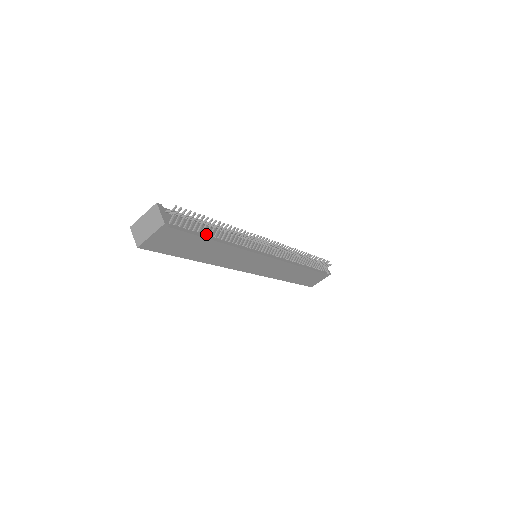
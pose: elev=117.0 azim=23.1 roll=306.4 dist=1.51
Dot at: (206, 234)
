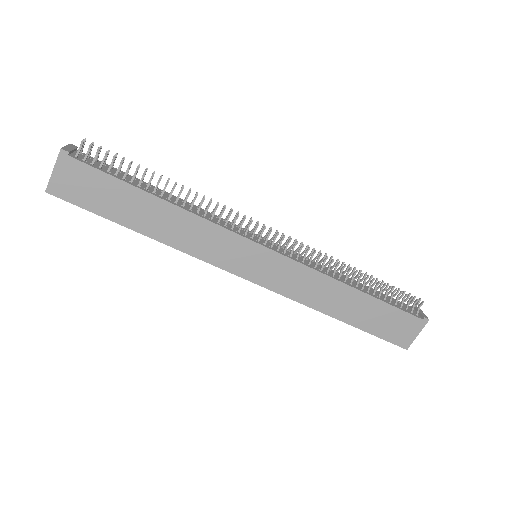
Dot at: (138, 185)
